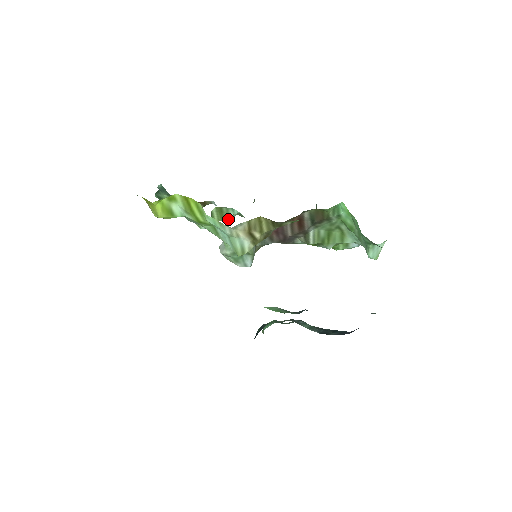
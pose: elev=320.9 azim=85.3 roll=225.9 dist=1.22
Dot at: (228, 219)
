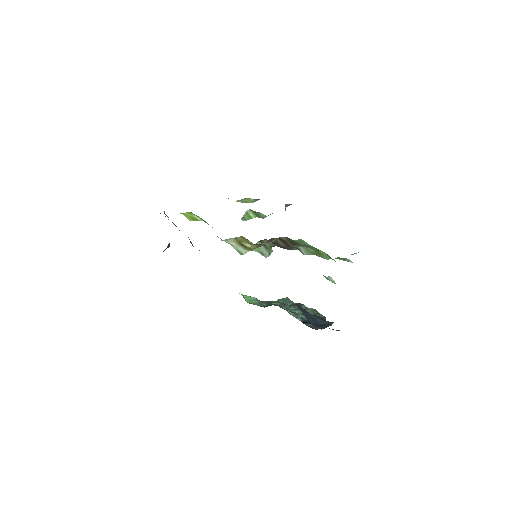
Dot at: (262, 217)
